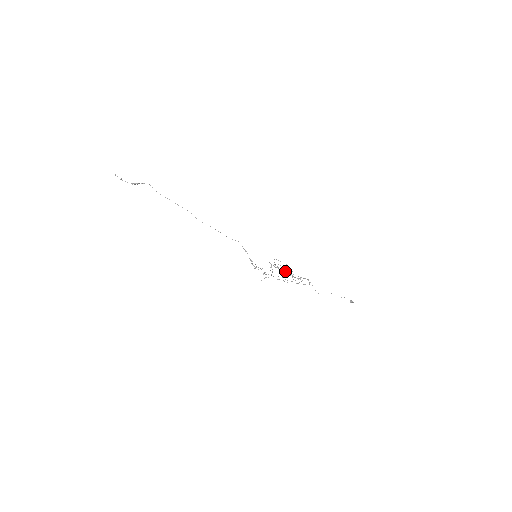
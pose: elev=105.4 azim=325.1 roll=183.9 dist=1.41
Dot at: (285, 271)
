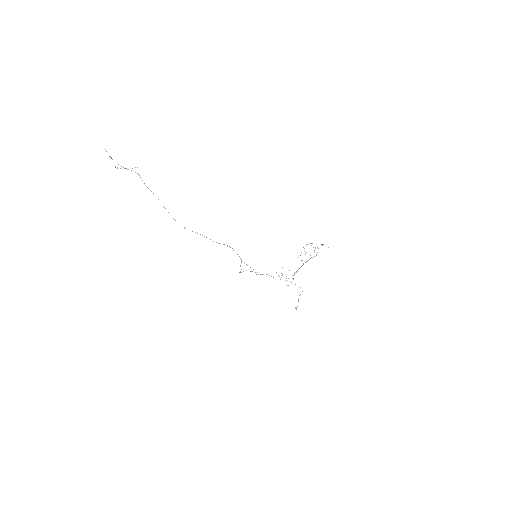
Dot at: occluded
